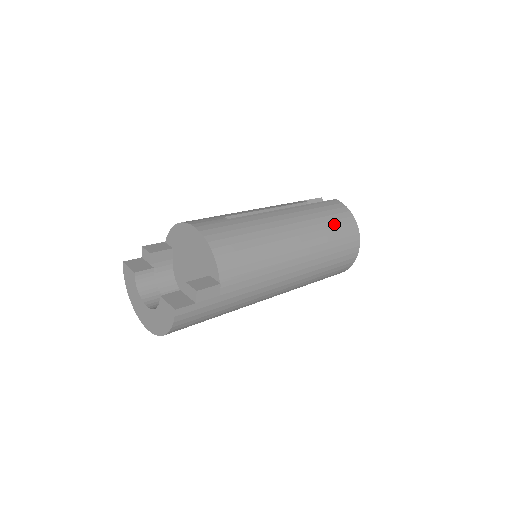
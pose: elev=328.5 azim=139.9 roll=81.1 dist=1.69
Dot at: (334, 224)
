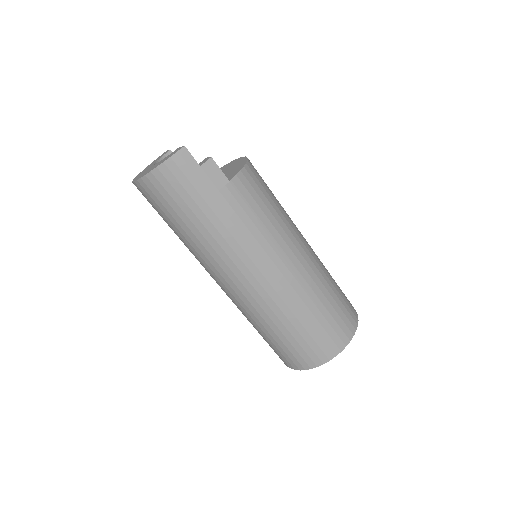
Dot at: (340, 297)
